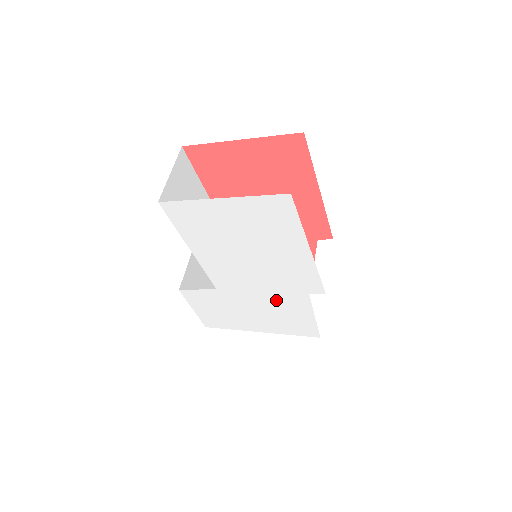
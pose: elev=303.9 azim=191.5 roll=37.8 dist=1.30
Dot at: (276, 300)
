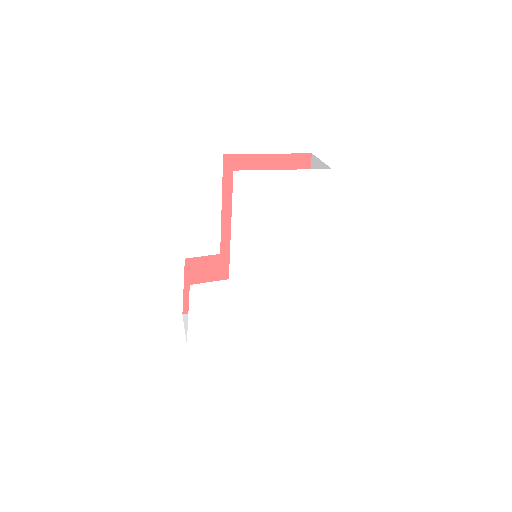
Dot at: (275, 290)
